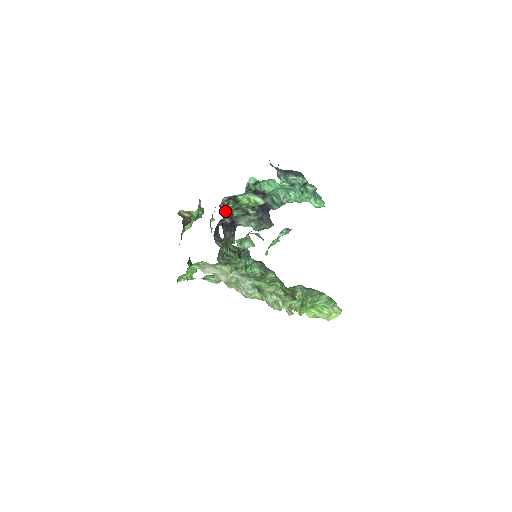
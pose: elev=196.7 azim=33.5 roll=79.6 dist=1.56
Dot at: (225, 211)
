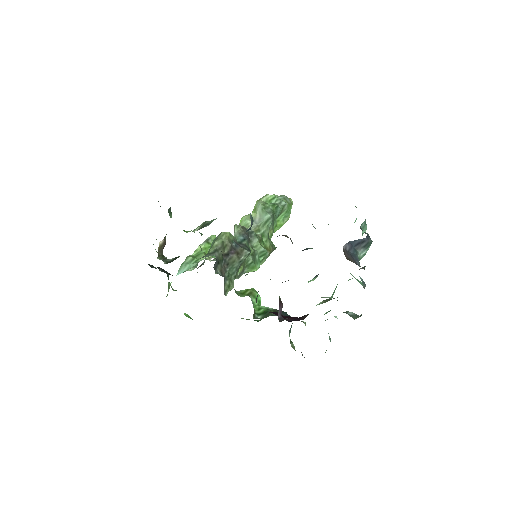
Dot at: (279, 314)
